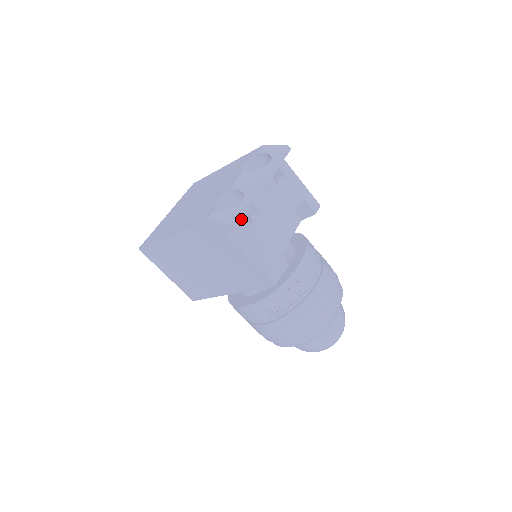
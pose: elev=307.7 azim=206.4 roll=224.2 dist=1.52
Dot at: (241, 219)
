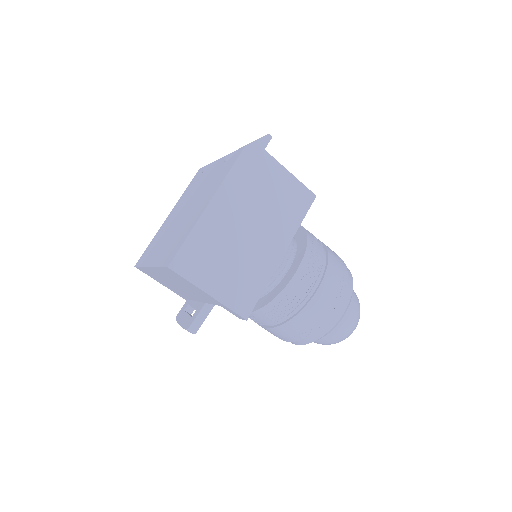
Dot at: occluded
